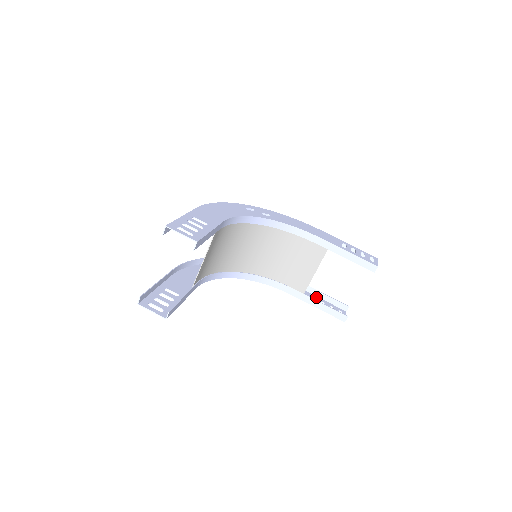
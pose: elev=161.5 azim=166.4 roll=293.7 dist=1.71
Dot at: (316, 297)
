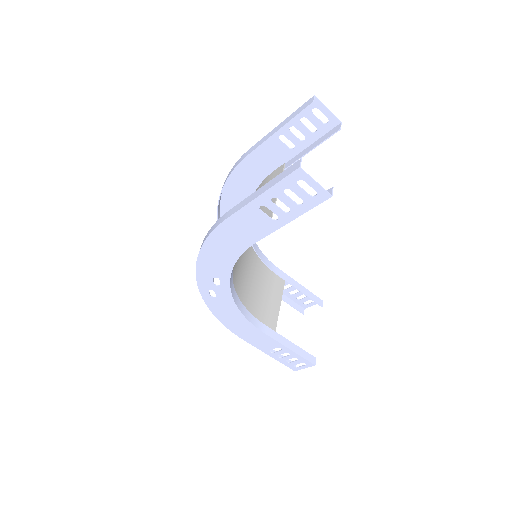
Dot at: (269, 352)
